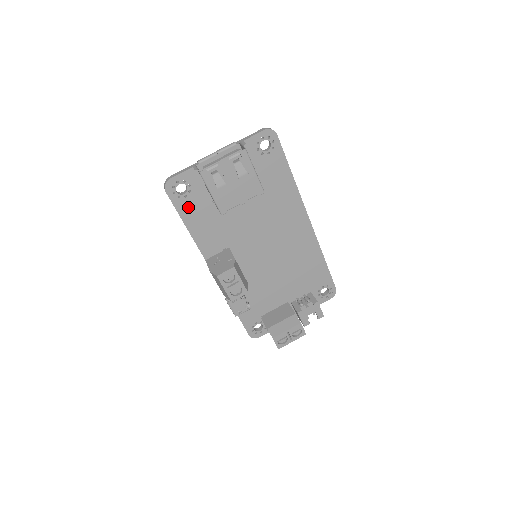
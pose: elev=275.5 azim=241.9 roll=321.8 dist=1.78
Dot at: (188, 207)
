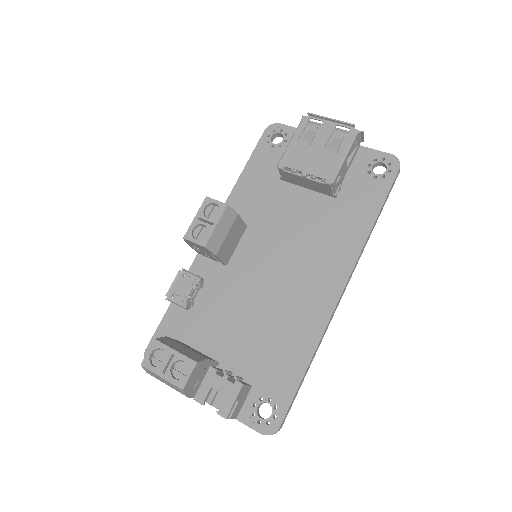
Dot at: (264, 157)
